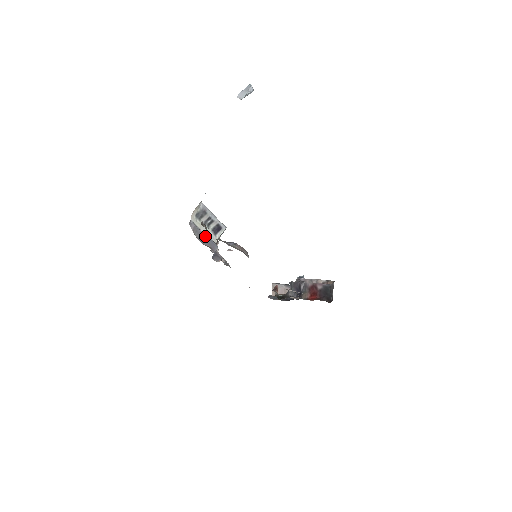
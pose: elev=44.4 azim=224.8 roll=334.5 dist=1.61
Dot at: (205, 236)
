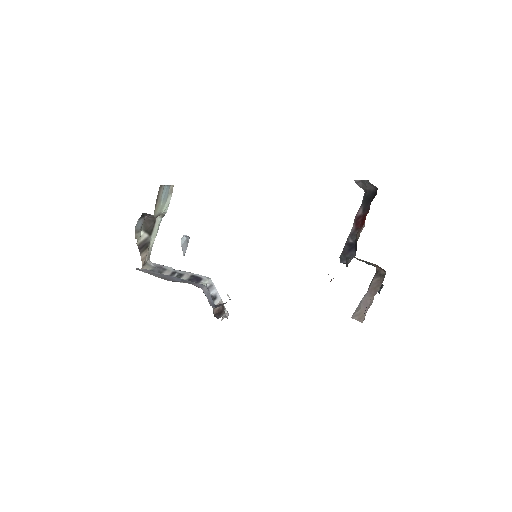
Dot at: (173, 278)
